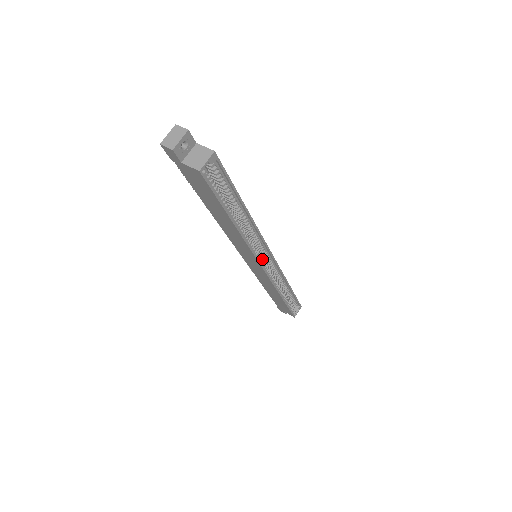
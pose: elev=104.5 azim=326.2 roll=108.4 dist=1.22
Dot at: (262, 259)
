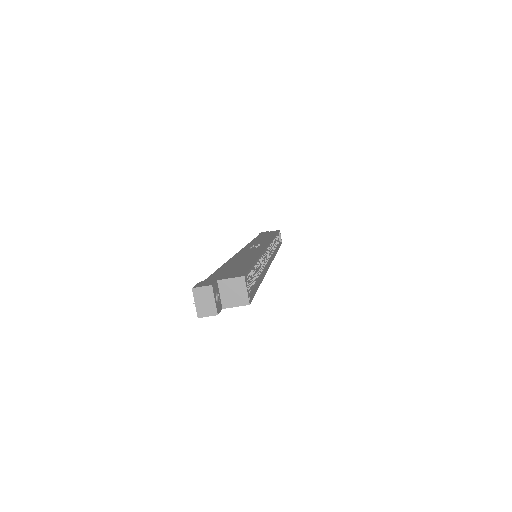
Dot at: (266, 256)
